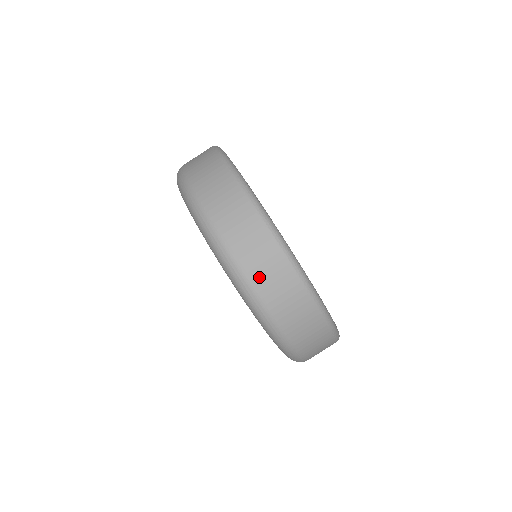
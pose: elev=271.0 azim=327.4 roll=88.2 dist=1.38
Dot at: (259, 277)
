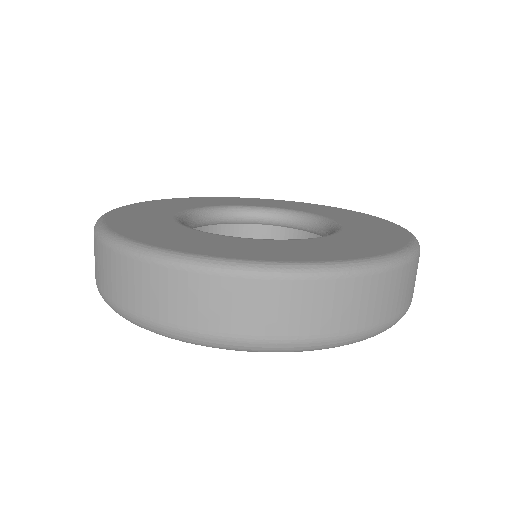
Dot at: (269, 326)
